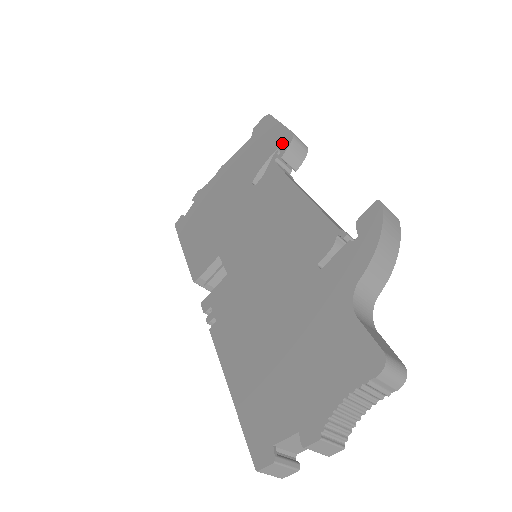
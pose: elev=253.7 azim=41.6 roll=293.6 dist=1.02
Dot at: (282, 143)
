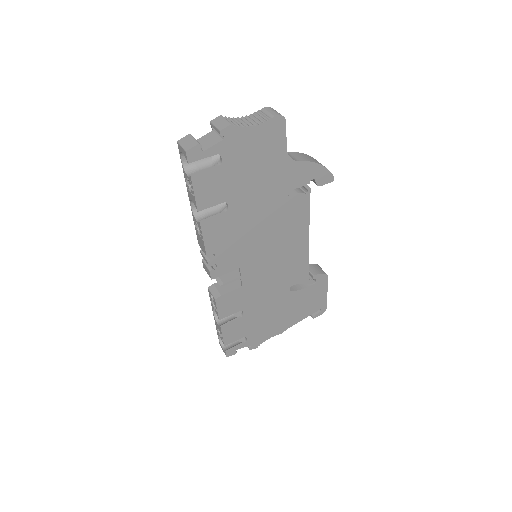
Dot at: occluded
